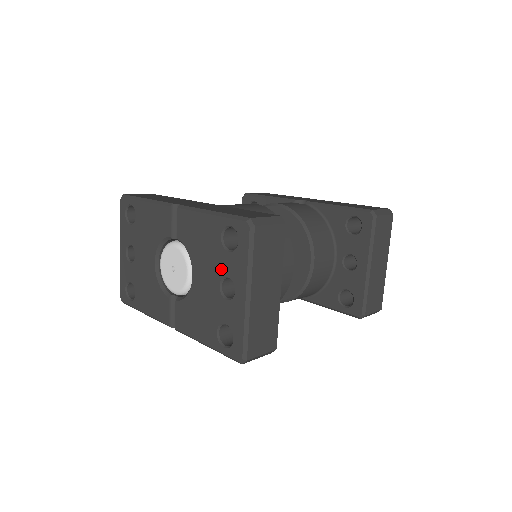
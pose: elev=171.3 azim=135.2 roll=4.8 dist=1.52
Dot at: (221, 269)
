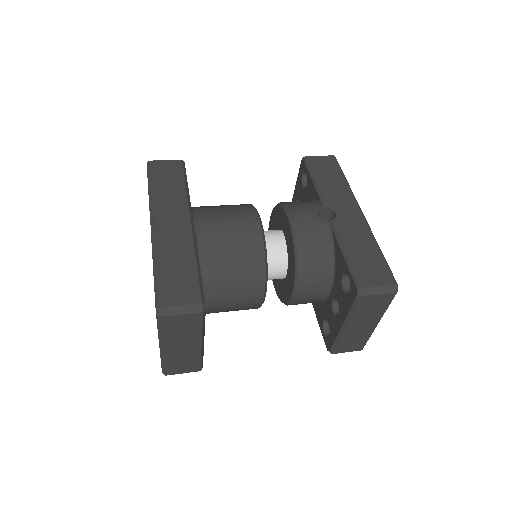
Dot at: occluded
